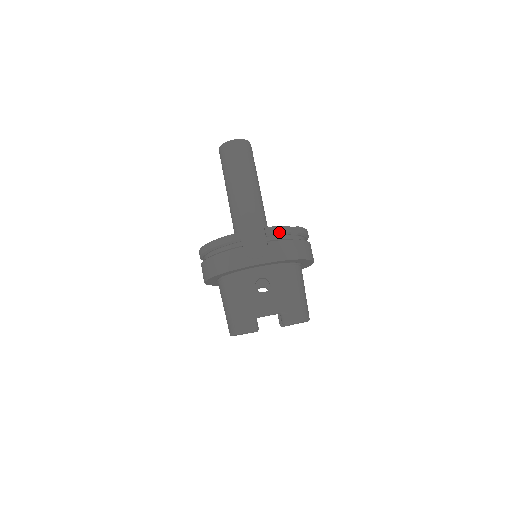
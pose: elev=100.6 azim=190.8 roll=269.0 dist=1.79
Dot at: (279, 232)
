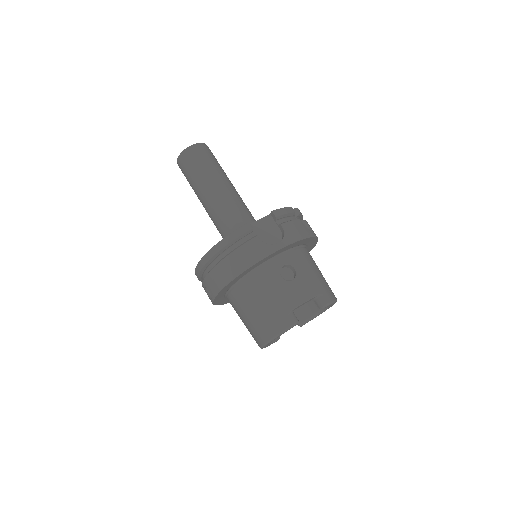
Dot at: (286, 213)
